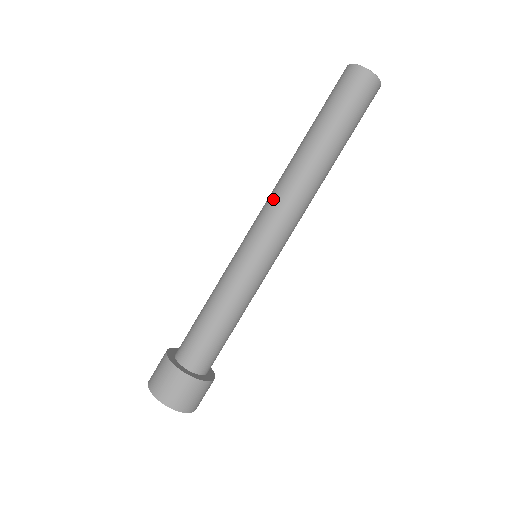
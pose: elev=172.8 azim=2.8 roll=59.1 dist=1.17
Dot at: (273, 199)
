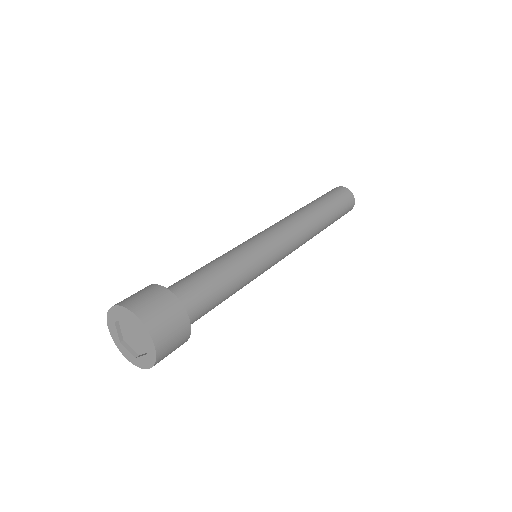
Dot at: (278, 222)
